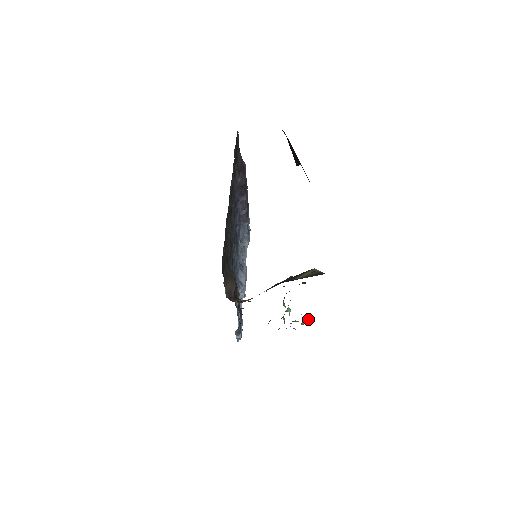
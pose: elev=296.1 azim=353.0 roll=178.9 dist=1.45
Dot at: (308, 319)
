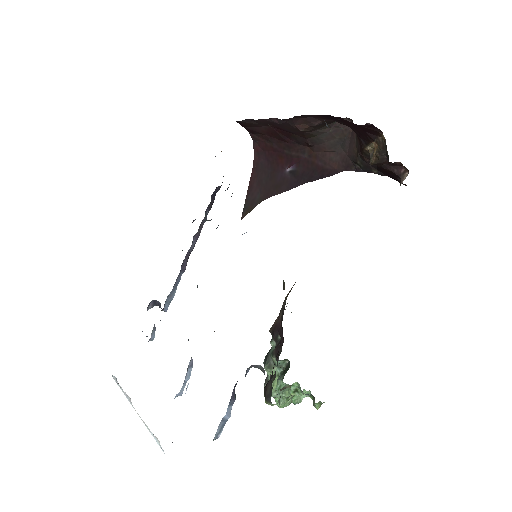
Dot at: occluded
